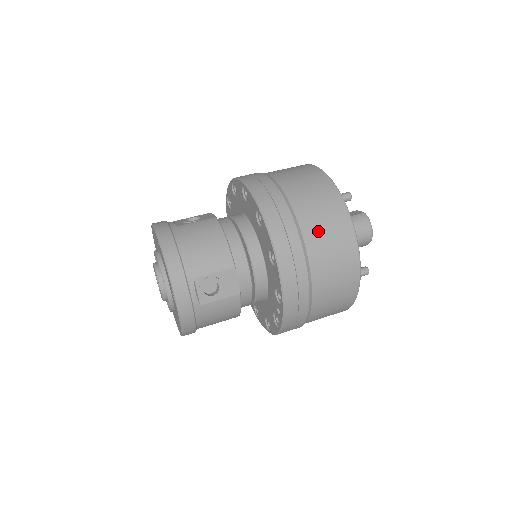
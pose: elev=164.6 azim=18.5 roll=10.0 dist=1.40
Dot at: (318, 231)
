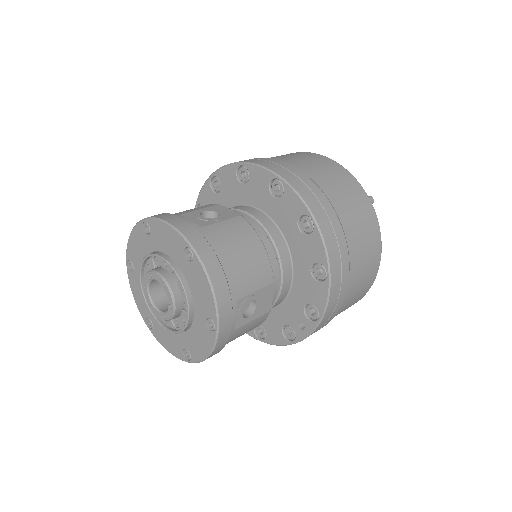
Dot at: (359, 242)
